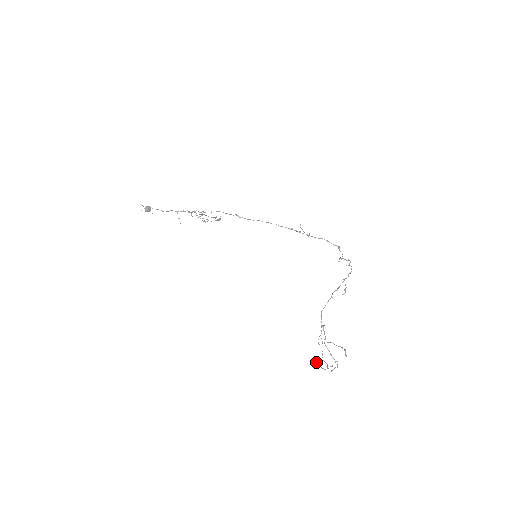
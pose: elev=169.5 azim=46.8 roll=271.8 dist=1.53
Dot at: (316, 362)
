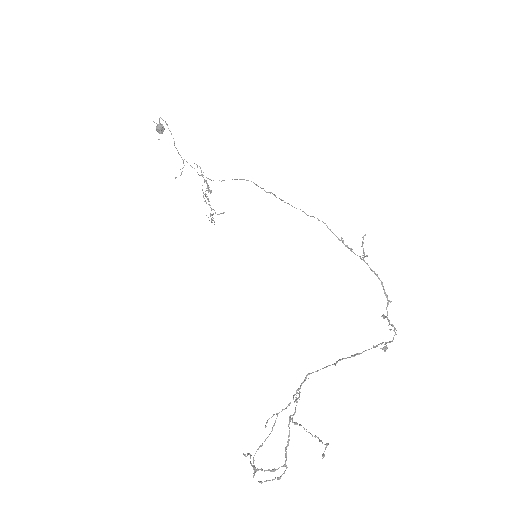
Dot at: occluded
